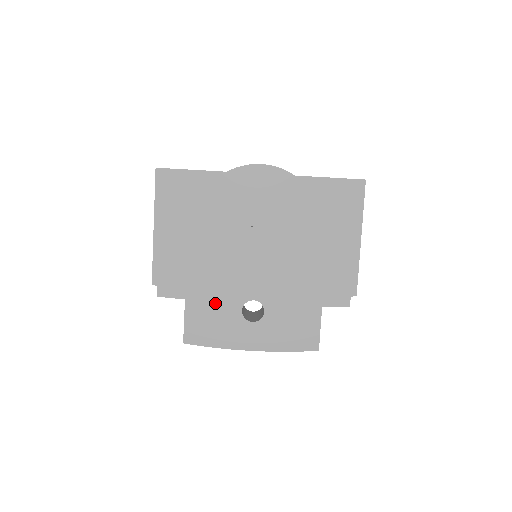
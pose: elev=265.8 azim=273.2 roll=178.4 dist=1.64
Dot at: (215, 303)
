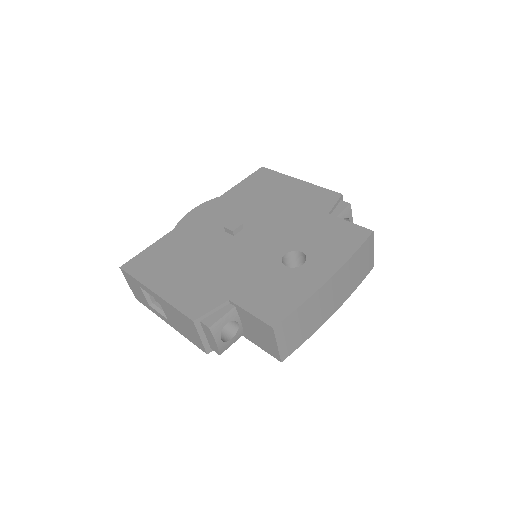
Dot at: (260, 282)
